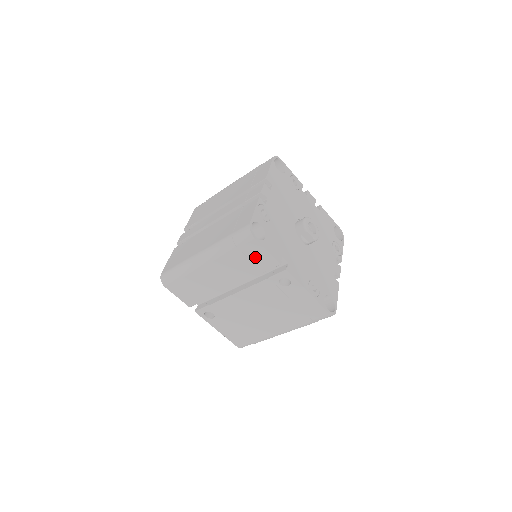
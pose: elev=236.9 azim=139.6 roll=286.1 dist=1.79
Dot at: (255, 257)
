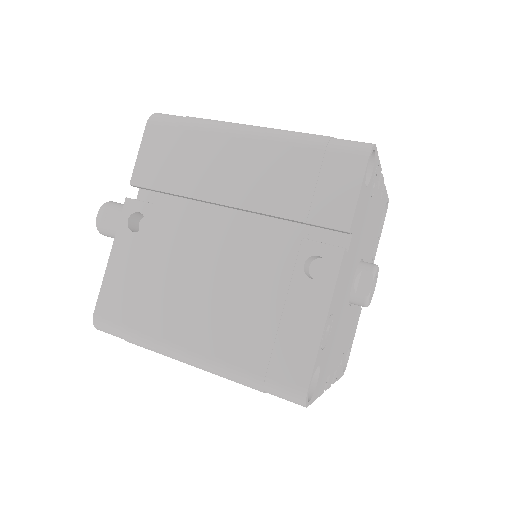
Dot at: (329, 187)
